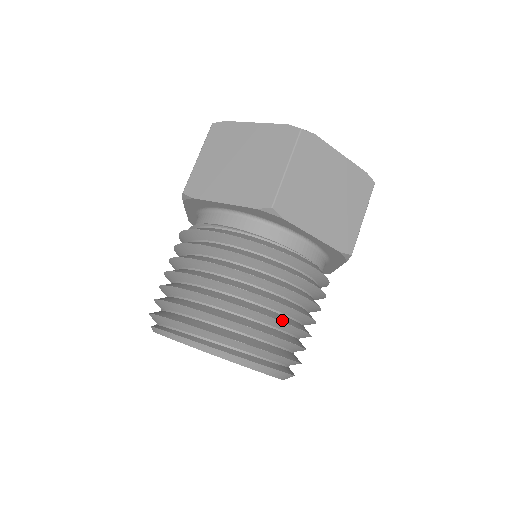
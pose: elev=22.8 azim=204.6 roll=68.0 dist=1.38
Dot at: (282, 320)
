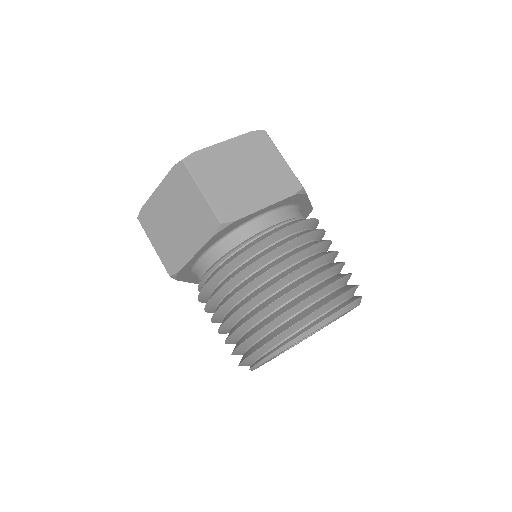
Dot at: occluded
